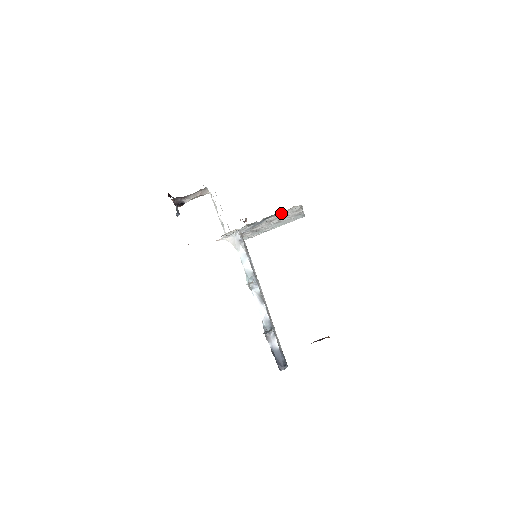
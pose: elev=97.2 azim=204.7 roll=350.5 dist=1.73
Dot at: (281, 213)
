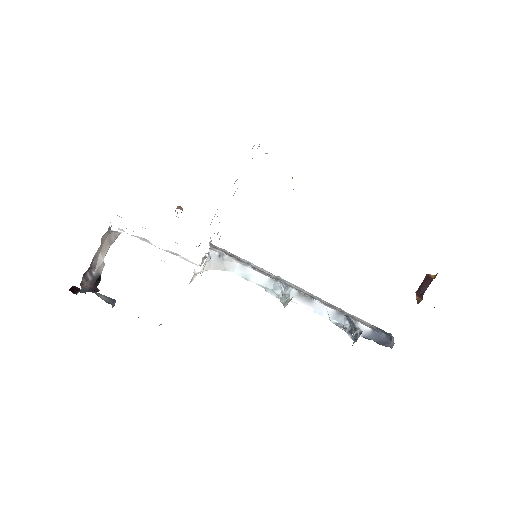
Dot at: occluded
